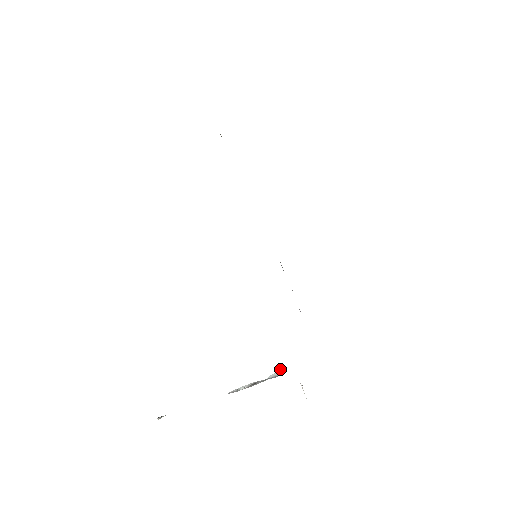
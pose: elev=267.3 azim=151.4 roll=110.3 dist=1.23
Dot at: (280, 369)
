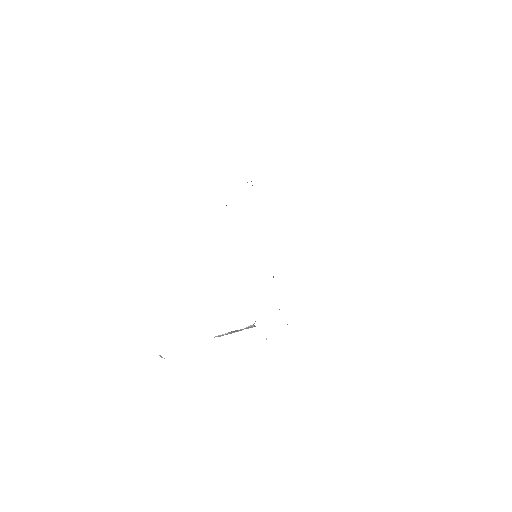
Dot at: (254, 323)
